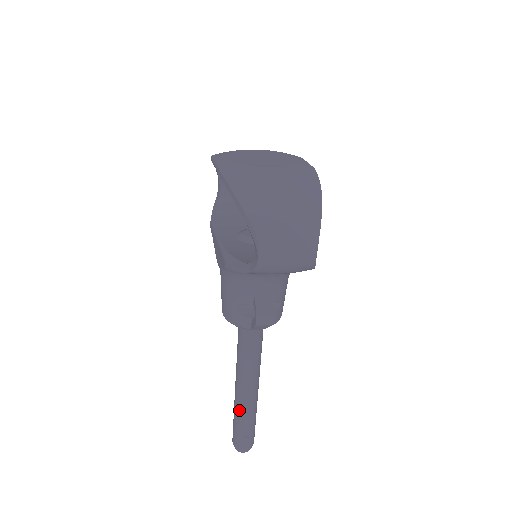
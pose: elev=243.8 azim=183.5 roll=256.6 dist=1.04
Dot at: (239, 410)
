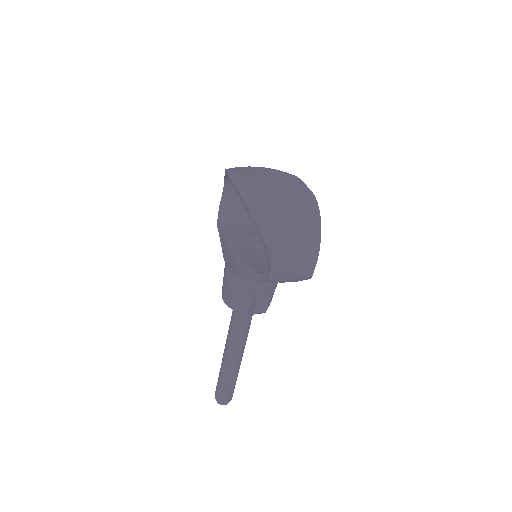
Dot at: (225, 373)
